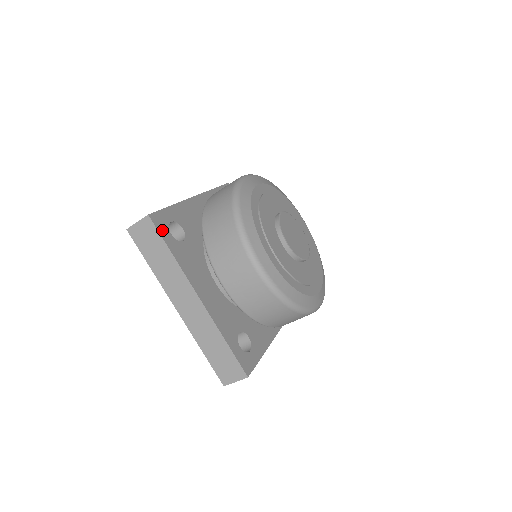
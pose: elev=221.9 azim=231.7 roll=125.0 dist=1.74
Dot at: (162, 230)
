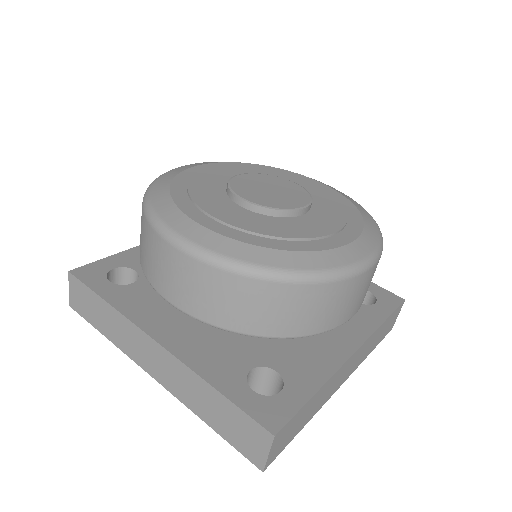
Dot at: (92, 281)
